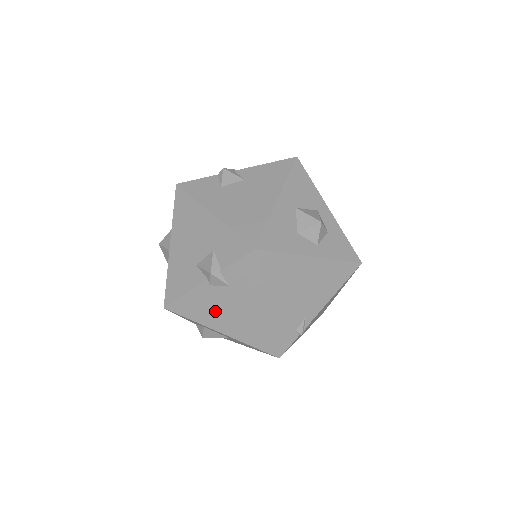
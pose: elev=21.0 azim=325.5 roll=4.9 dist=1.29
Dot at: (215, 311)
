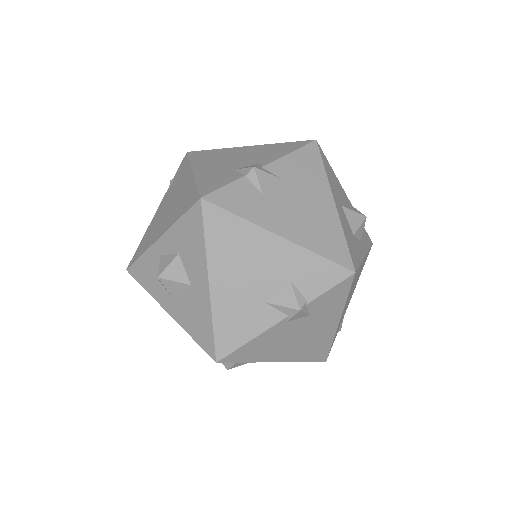
Dot at: (280, 344)
